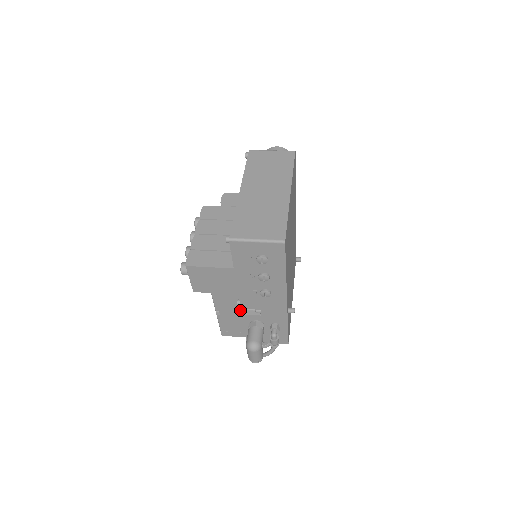
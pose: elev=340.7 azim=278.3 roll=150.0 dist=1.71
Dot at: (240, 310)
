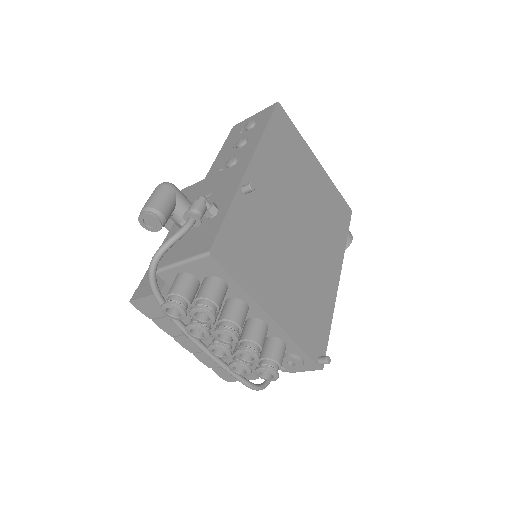
Dot at: occluded
